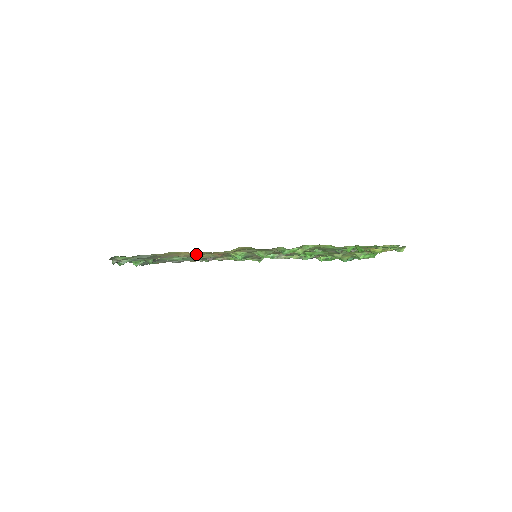
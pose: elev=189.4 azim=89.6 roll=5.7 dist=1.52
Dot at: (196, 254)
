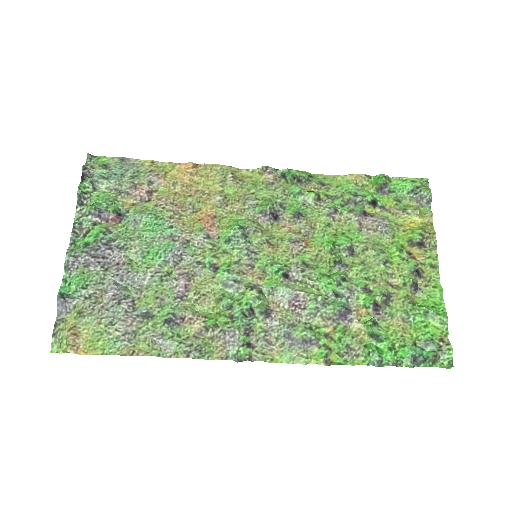
Dot at: (182, 198)
